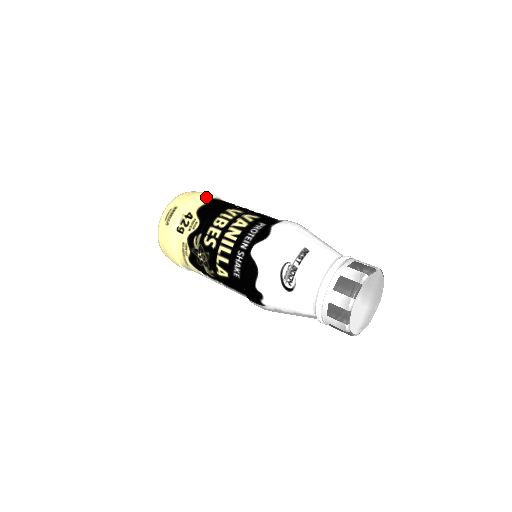
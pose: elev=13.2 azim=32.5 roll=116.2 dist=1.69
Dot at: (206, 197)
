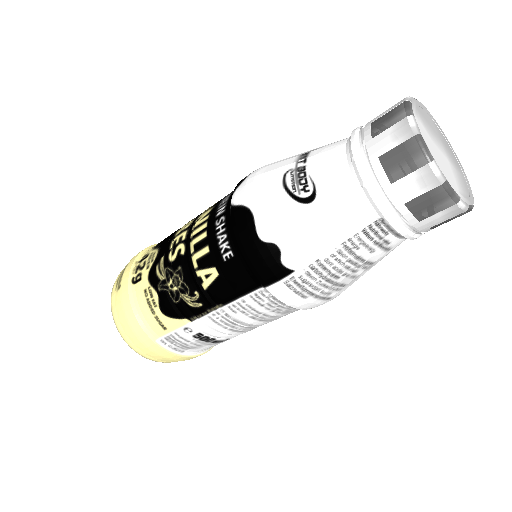
Dot at: occluded
